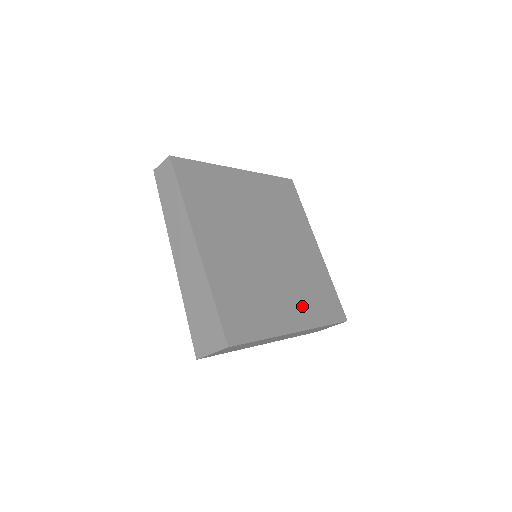
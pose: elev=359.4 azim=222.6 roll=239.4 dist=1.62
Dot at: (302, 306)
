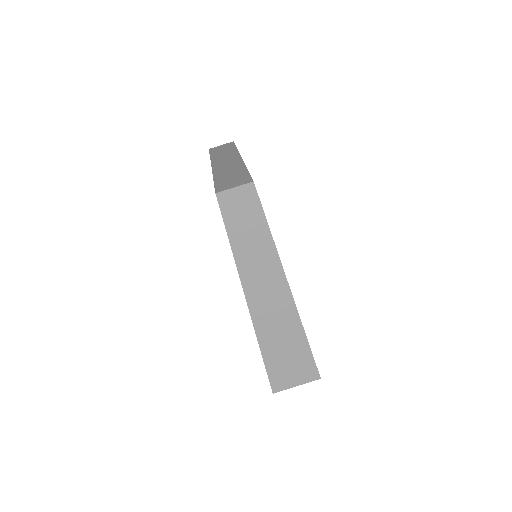
Dot at: occluded
